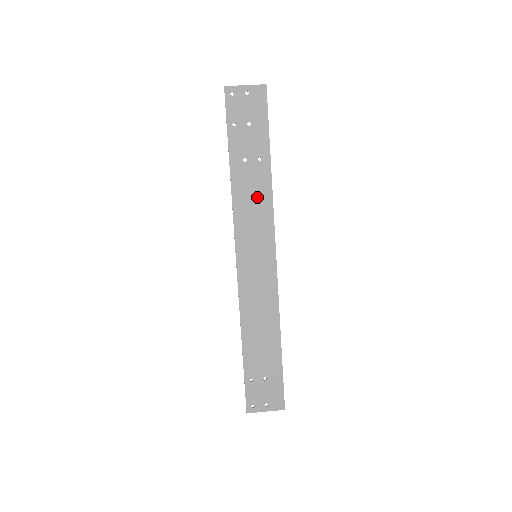
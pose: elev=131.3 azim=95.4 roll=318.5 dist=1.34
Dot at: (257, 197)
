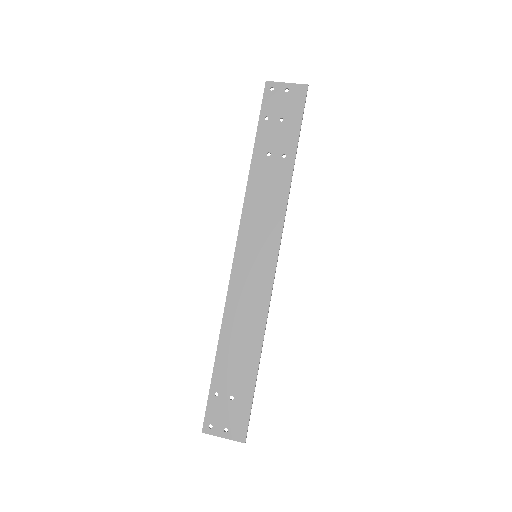
Dot at: (272, 194)
